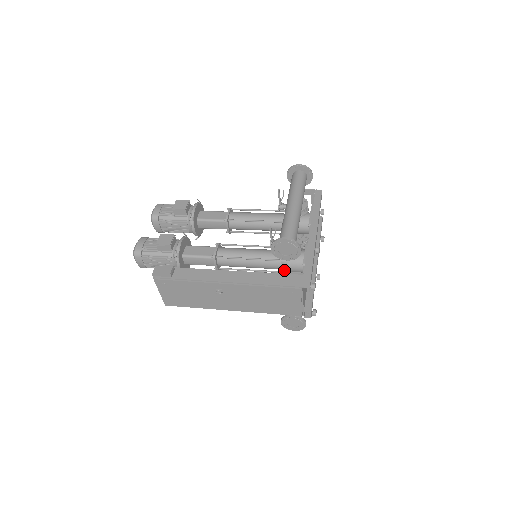
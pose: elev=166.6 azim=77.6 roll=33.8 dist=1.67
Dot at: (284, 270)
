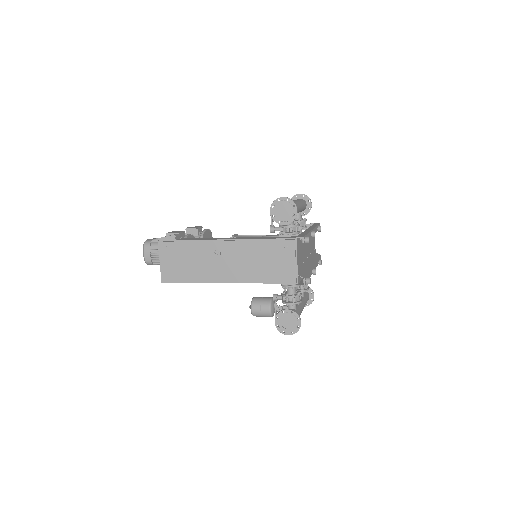
Dot at: occluded
